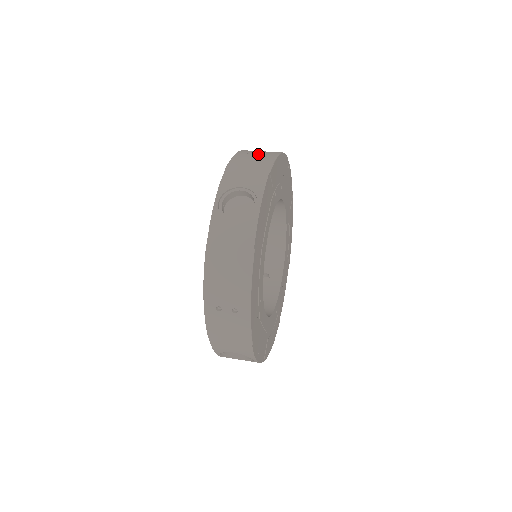
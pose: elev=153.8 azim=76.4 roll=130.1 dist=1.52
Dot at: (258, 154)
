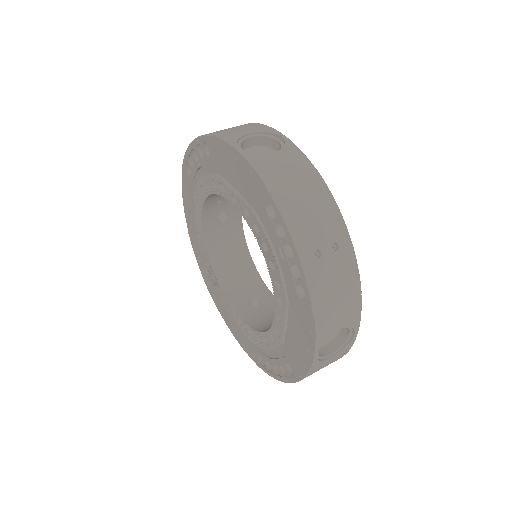
Dot at: occluded
